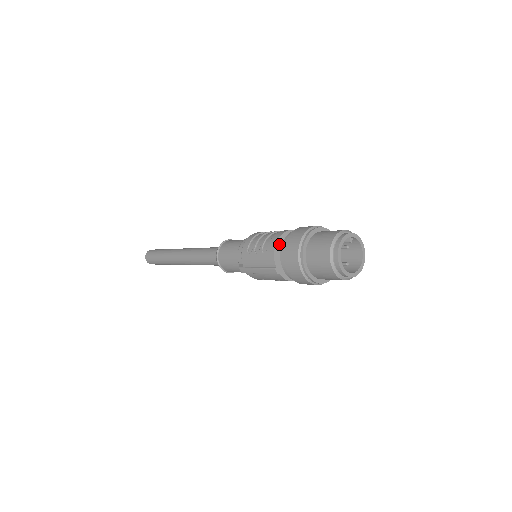
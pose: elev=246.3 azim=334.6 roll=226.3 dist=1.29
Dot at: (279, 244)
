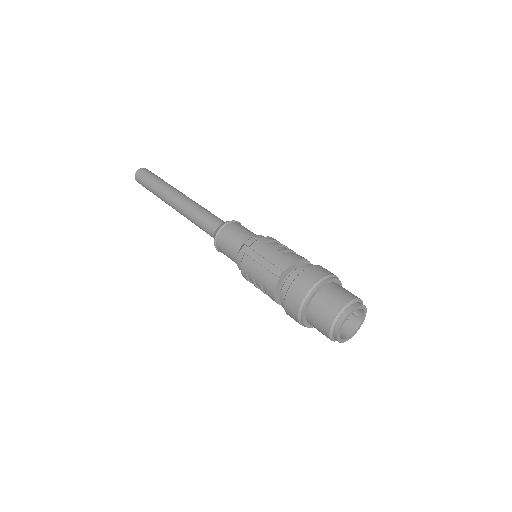
Dot at: (301, 263)
